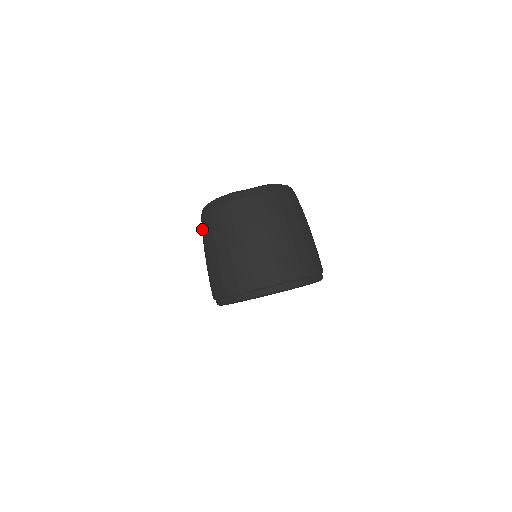
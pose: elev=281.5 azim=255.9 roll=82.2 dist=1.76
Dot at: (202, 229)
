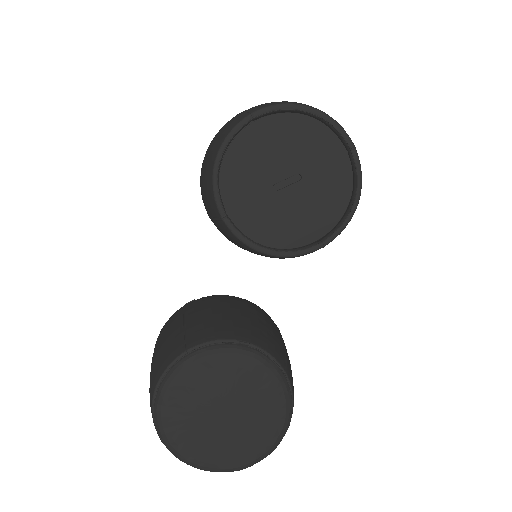
Dot at: occluded
